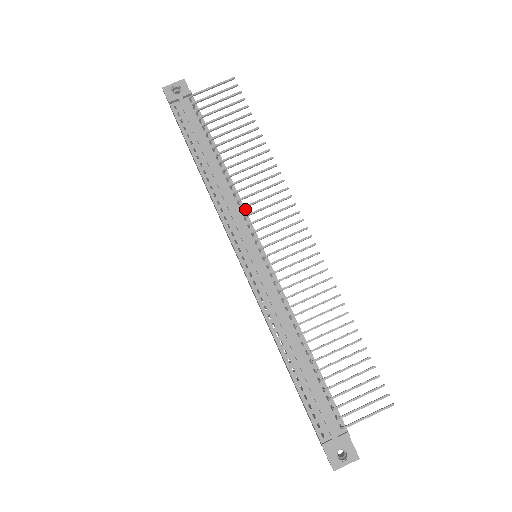
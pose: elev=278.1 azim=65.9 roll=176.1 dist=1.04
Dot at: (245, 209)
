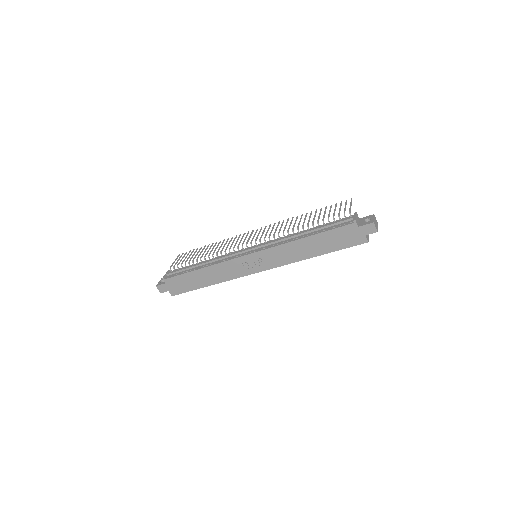
Dot at: occluded
